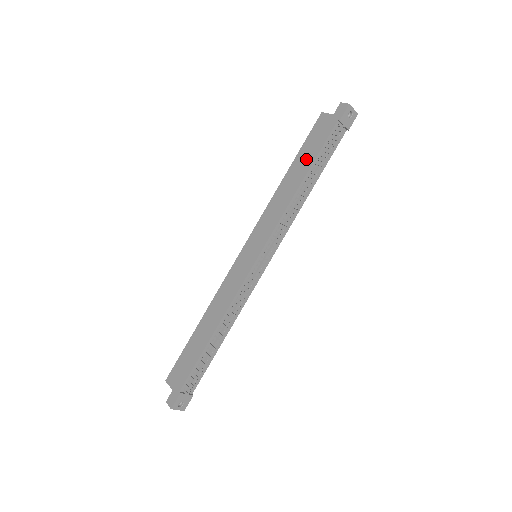
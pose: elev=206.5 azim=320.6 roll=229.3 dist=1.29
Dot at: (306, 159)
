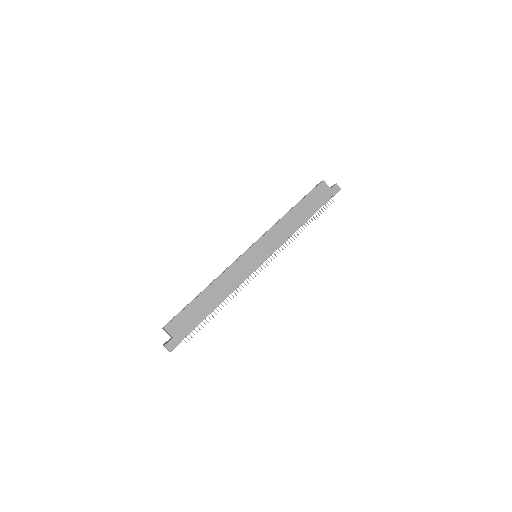
Dot at: (309, 208)
